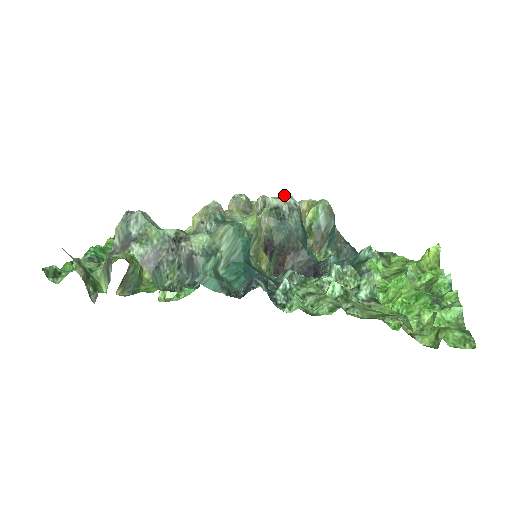
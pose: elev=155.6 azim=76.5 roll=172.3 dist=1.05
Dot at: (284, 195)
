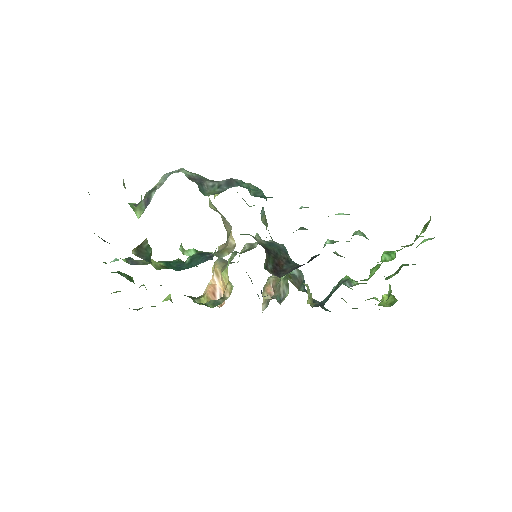
Dot at: occluded
